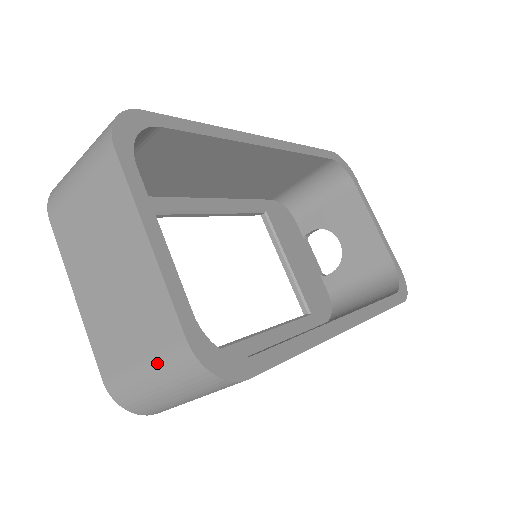
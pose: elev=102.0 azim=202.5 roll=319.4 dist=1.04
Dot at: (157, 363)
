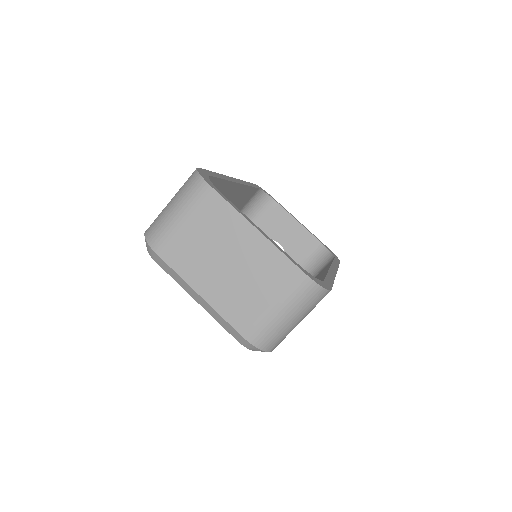
Dot at: (285, 298)
